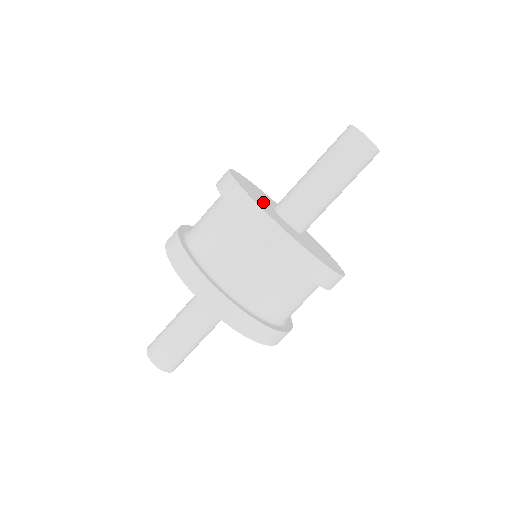
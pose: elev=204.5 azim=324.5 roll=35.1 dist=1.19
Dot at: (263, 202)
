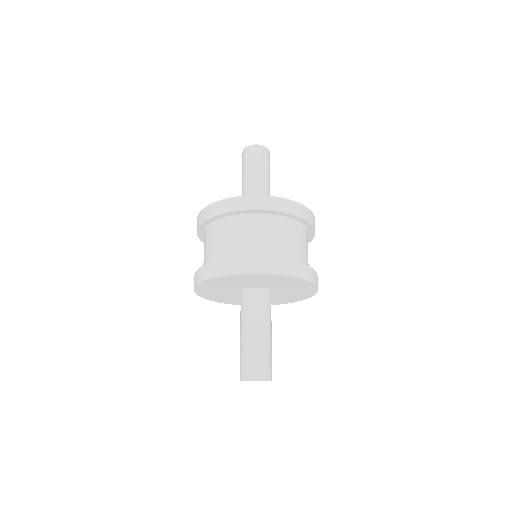
Dot at: occluded
